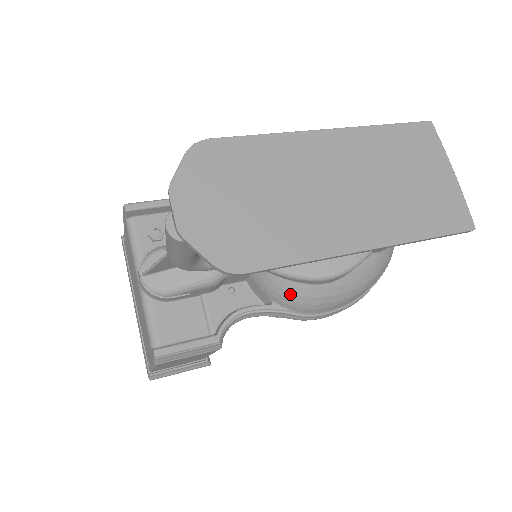
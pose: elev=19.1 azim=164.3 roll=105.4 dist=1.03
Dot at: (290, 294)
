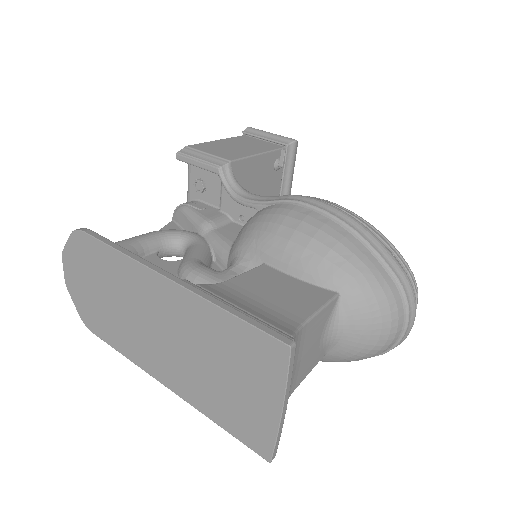
Dot at: occluded
